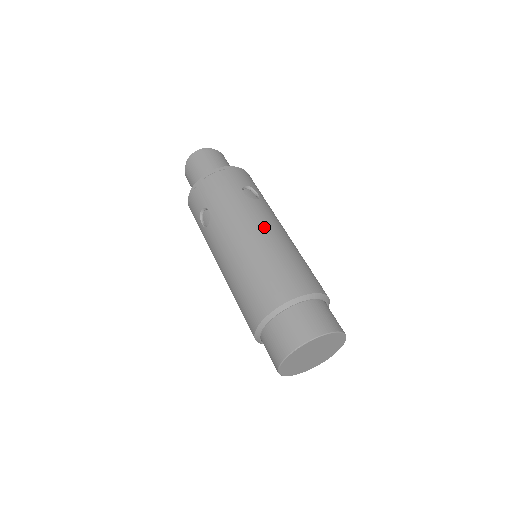
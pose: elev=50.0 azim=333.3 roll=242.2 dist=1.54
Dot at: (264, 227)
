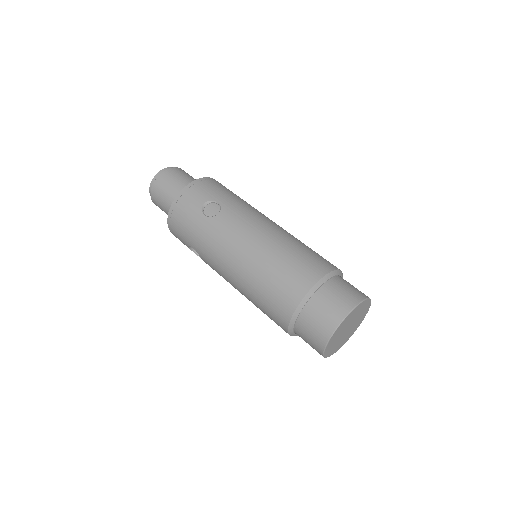
Dot at: (239, 244)
